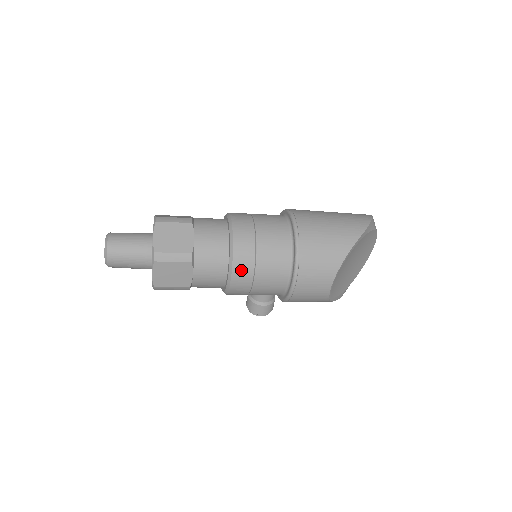
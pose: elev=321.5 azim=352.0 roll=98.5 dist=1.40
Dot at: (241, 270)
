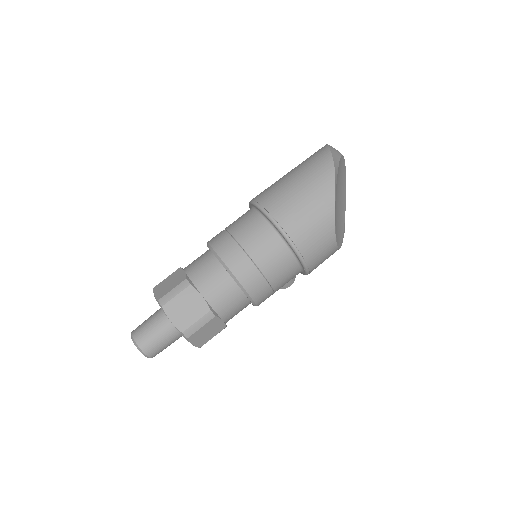
Dot at: (257, 291)
